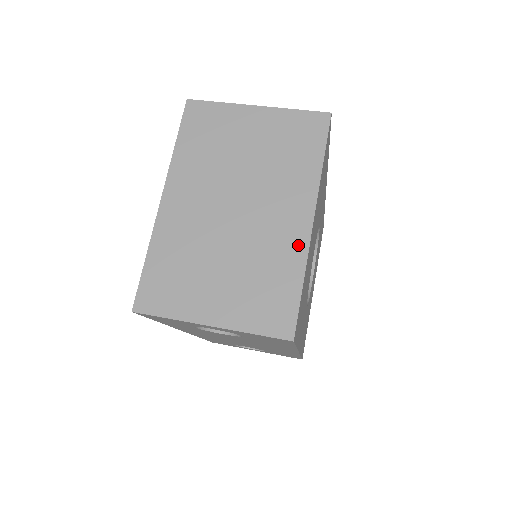
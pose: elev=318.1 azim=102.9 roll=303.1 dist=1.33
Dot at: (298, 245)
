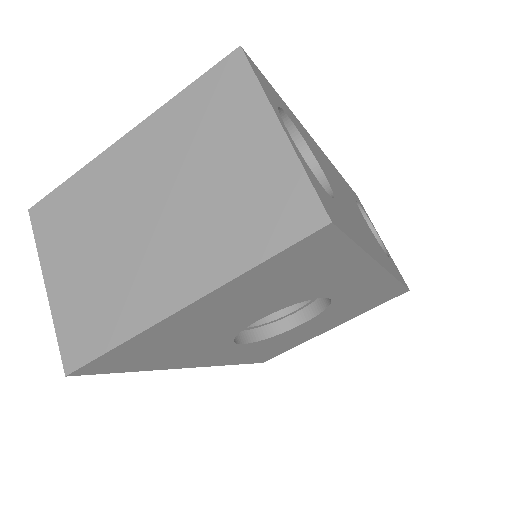
Dot at: (148, 312)
